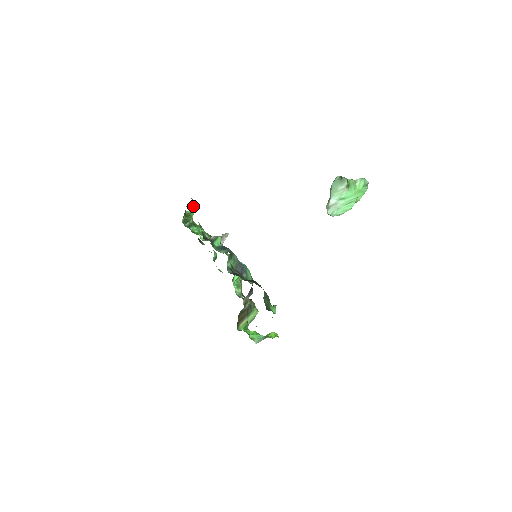
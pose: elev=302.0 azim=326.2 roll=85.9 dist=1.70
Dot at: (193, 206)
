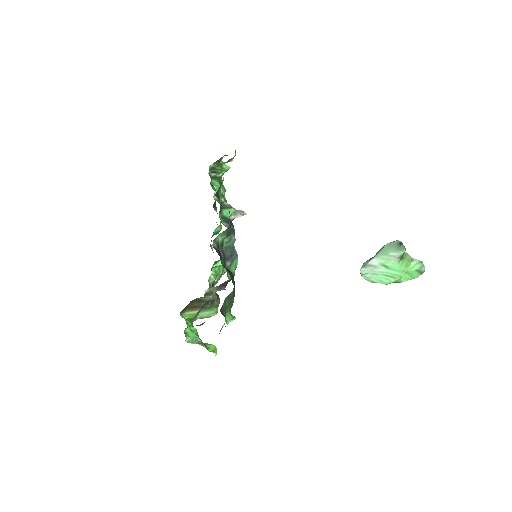
Dot at: (231, 159)
